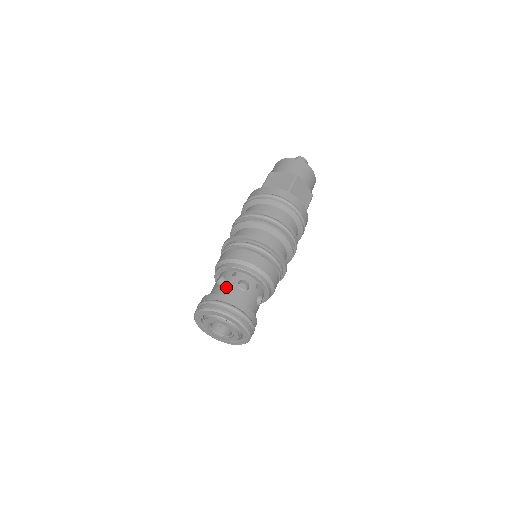
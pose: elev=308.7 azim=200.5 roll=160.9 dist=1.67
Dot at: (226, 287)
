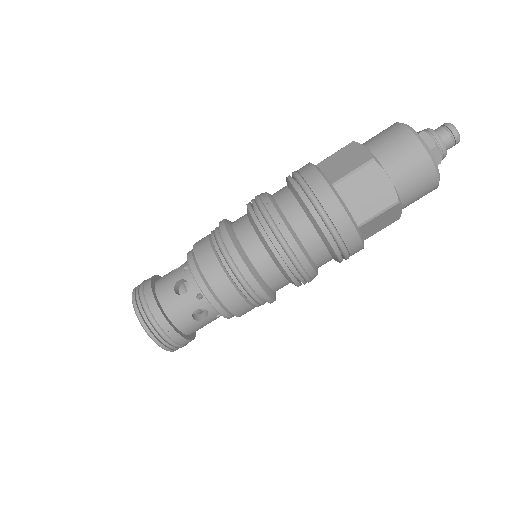
Dot at: (179, 306)
